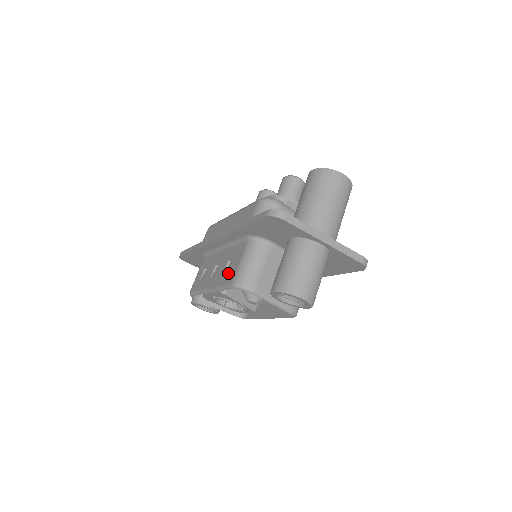
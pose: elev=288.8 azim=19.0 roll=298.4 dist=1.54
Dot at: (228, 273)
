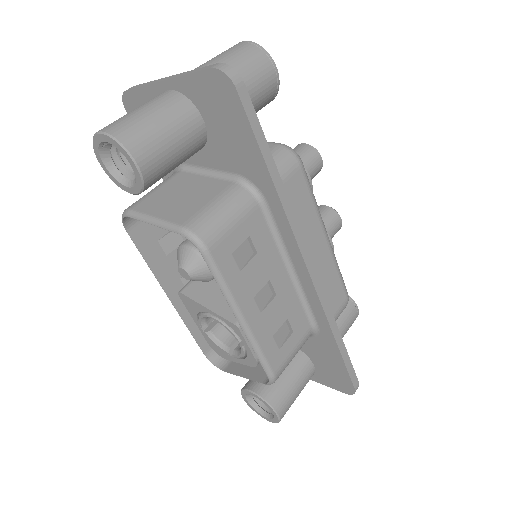
Dot at: (154, 238)
